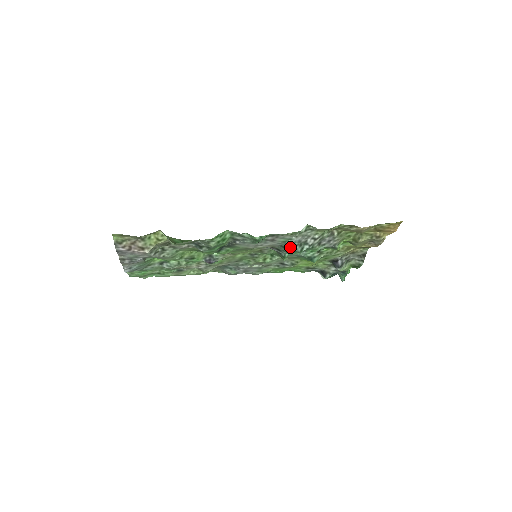
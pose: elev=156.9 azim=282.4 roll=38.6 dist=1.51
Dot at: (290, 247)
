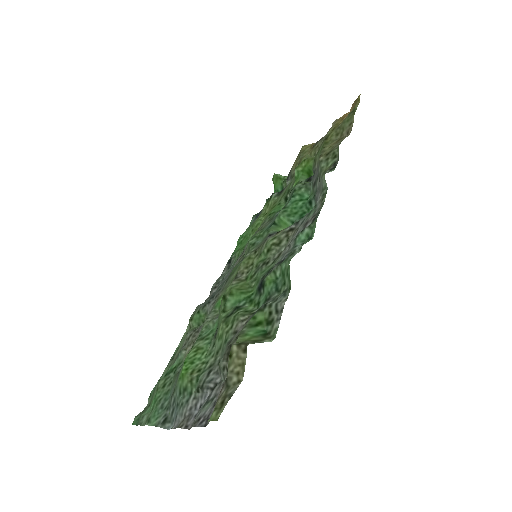
Dot at: occluded
